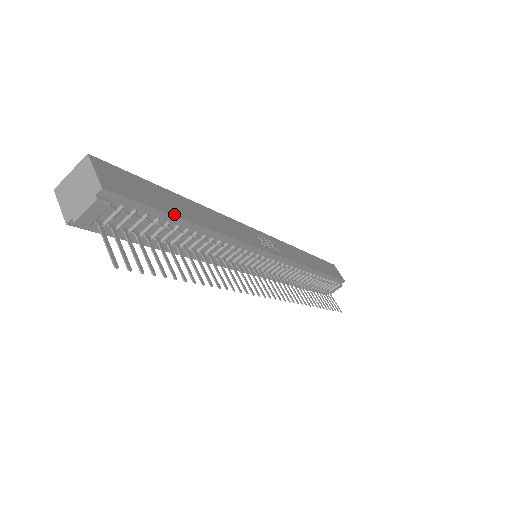
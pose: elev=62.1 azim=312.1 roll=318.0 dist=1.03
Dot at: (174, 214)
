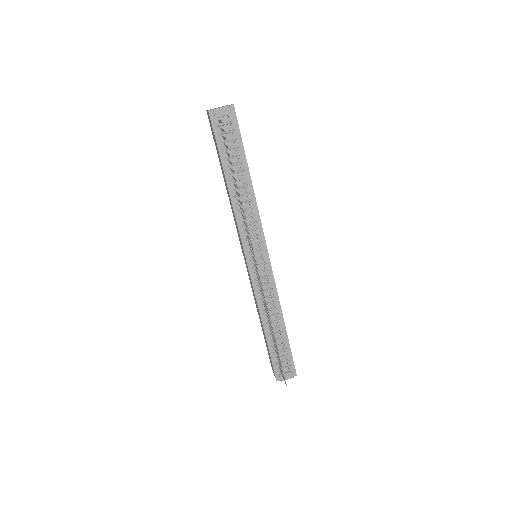
Dot at: occluded
